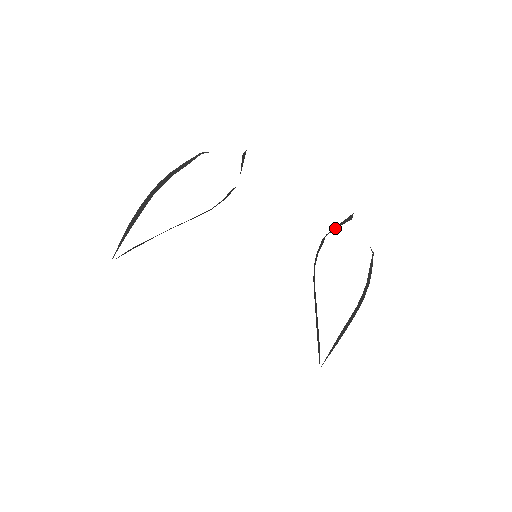
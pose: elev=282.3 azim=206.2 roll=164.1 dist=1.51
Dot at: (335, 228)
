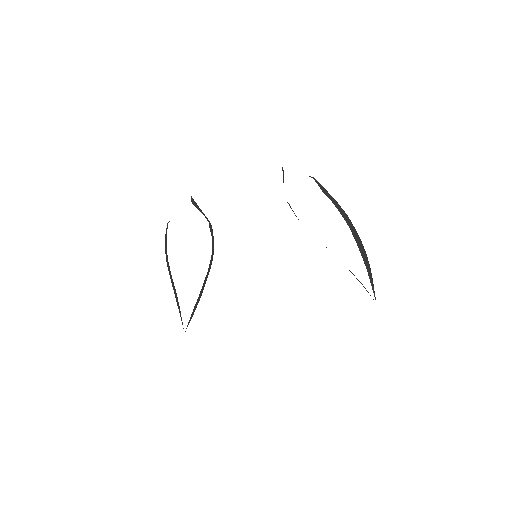
Dot at: occluded
